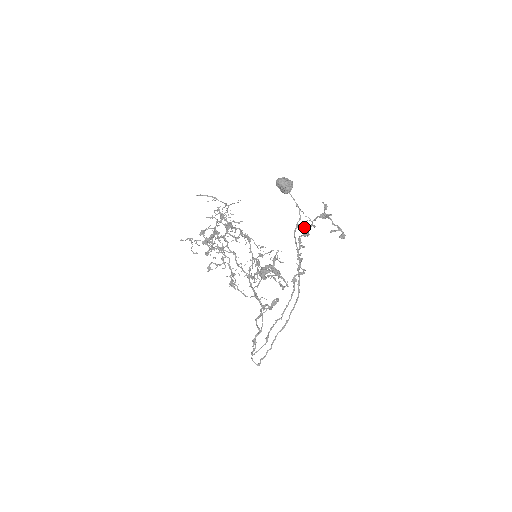
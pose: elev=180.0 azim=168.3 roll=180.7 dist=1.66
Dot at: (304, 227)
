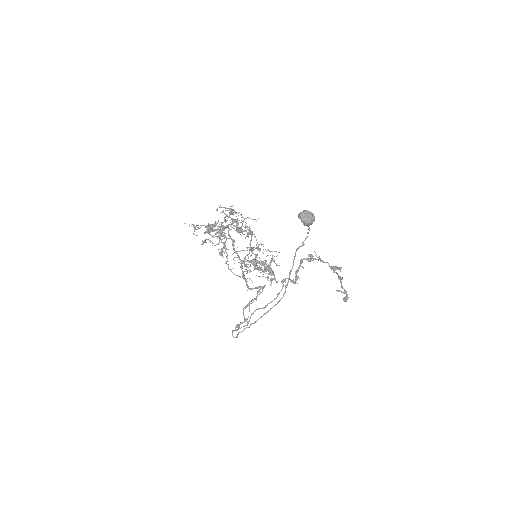
Dot at: (311, 258)
